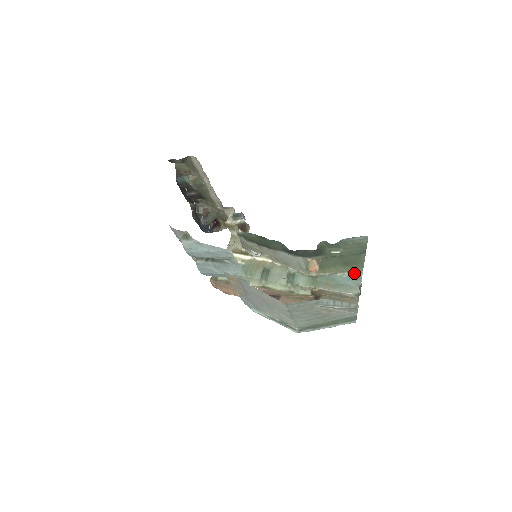
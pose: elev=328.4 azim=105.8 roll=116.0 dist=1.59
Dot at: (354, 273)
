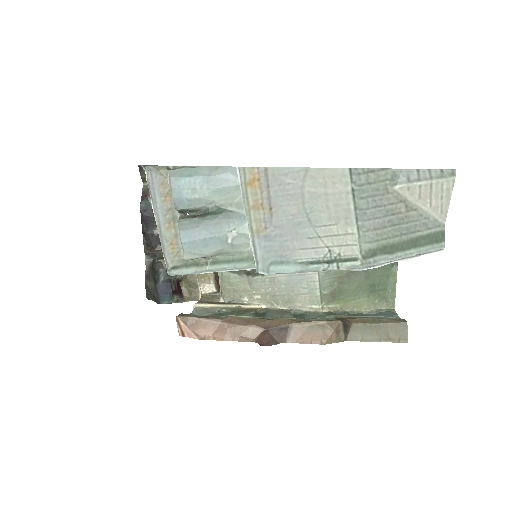
Dot at: (384, 310)
